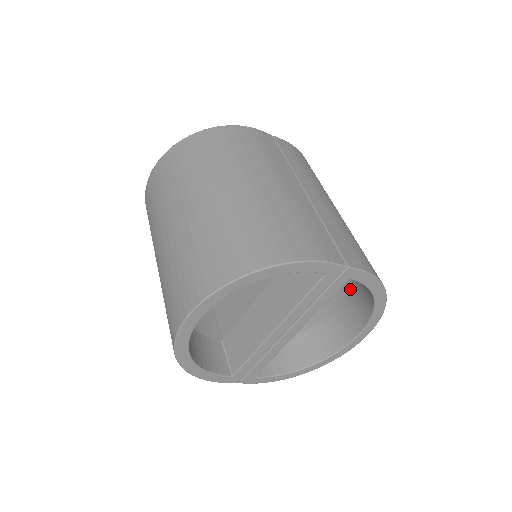
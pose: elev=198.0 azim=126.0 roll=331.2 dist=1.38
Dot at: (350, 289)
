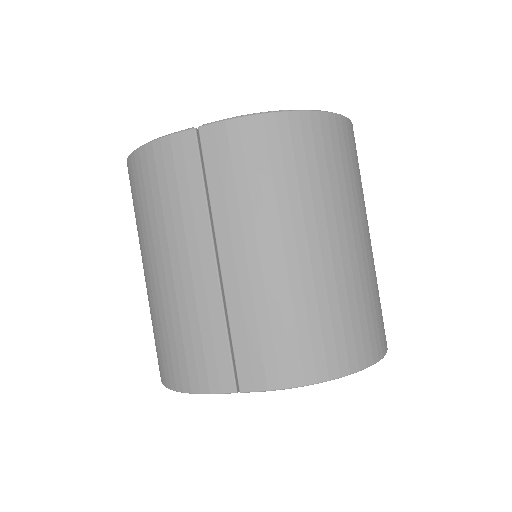
Dot at: occluded
